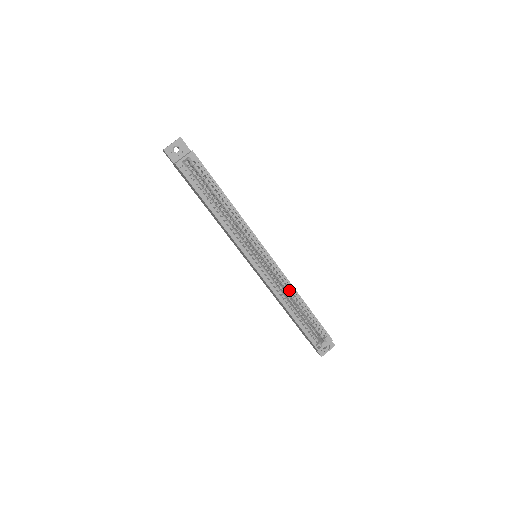
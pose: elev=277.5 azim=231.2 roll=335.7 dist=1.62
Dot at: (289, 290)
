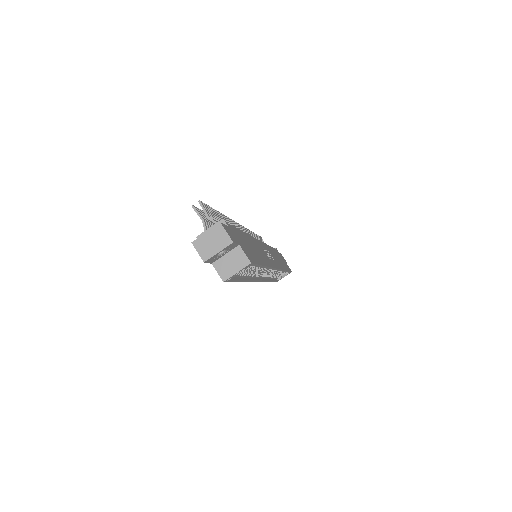
Dot at: (278, 271)
